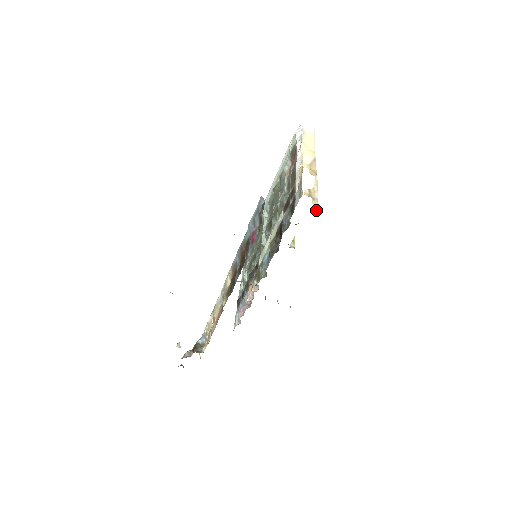
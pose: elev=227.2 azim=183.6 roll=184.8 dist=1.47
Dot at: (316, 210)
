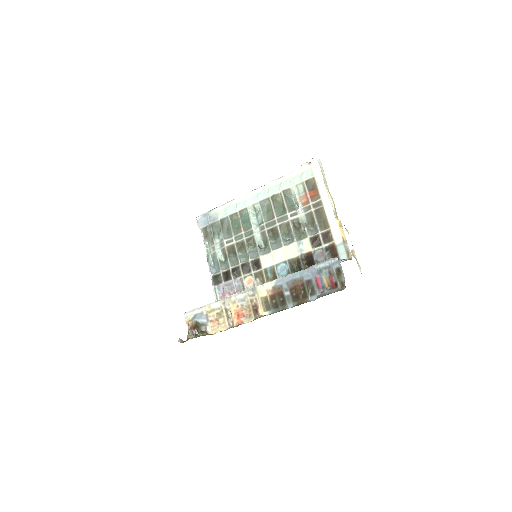
Dot at: (360, 271)
